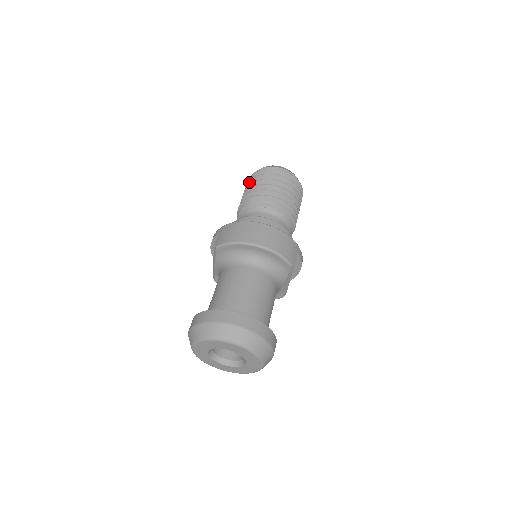
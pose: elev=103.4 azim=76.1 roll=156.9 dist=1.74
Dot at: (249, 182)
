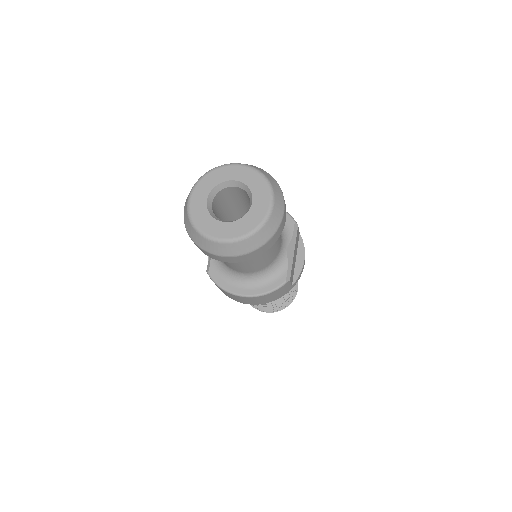
Dot at: occluded
